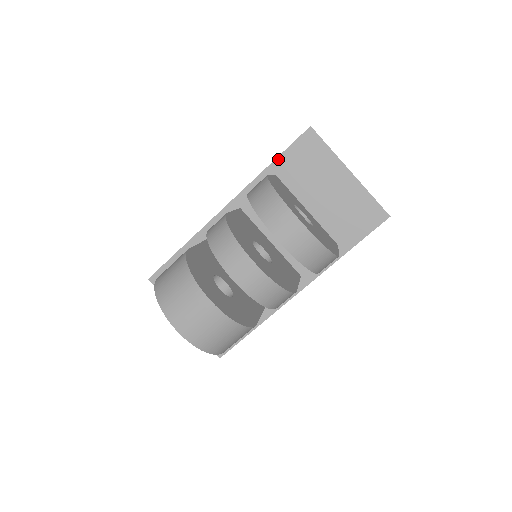
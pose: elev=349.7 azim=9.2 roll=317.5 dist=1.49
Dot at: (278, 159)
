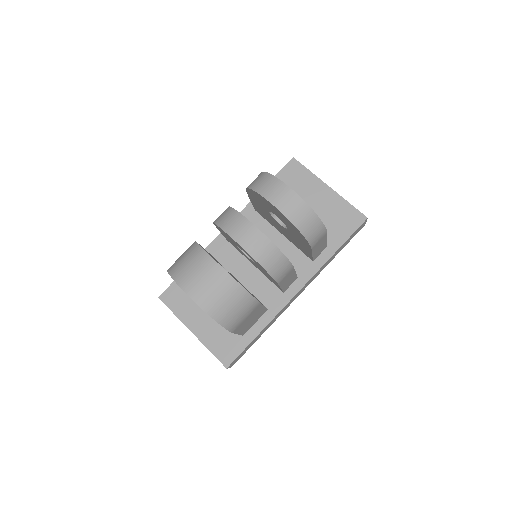
Dot at: occluded
